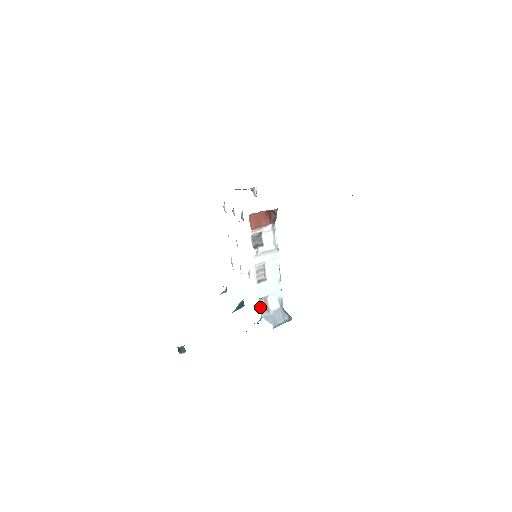
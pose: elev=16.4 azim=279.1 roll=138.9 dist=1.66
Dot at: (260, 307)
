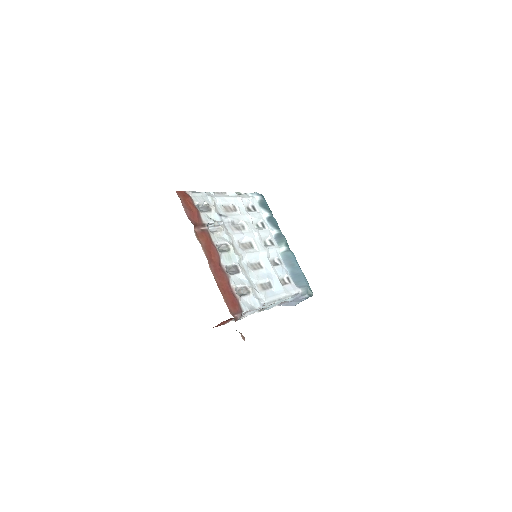
Dot at: occluded
